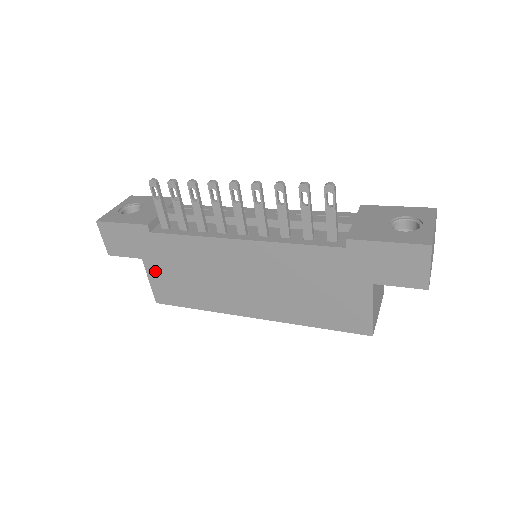
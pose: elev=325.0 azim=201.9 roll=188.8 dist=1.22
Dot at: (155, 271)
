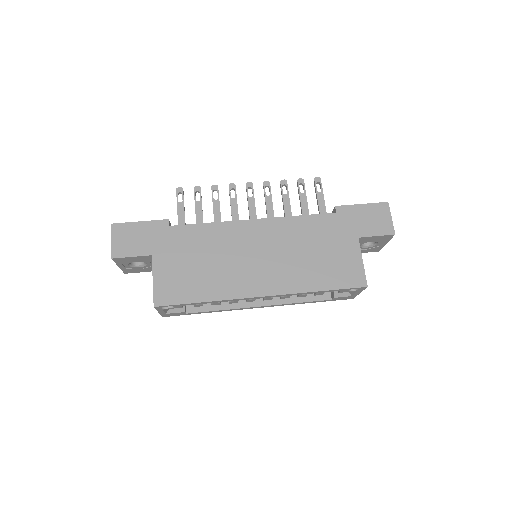
Dot at: (163, 266)
